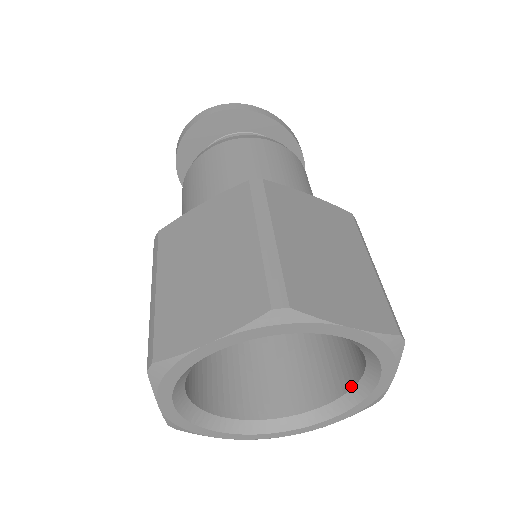
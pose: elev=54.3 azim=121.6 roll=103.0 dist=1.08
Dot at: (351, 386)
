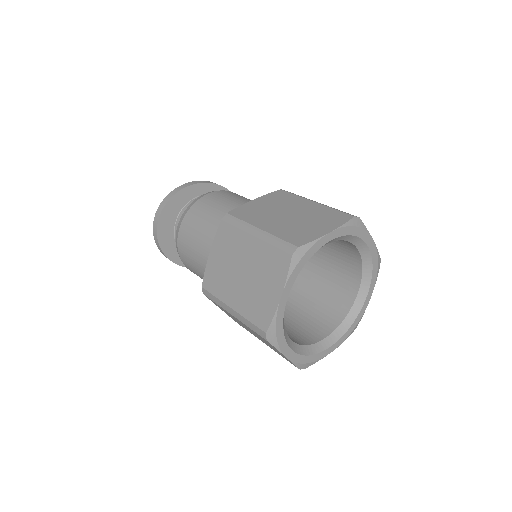
Dot at: (361, 265)
